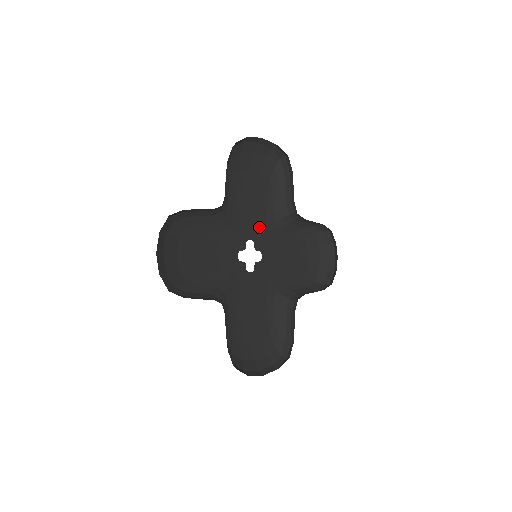
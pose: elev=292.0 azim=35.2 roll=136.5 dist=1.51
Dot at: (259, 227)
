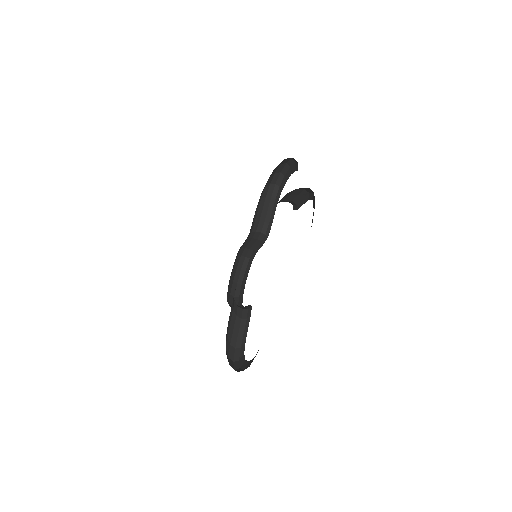
Dot at: occluded
